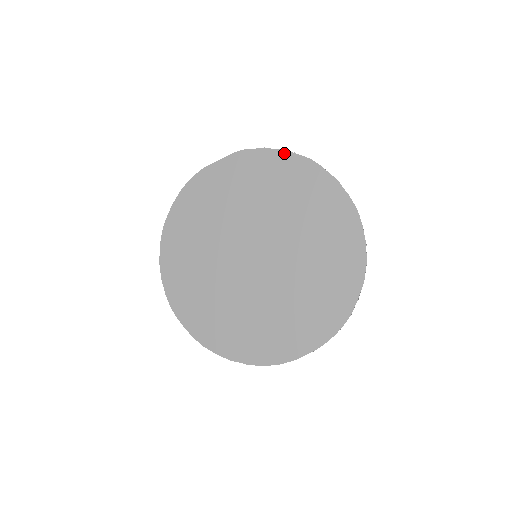
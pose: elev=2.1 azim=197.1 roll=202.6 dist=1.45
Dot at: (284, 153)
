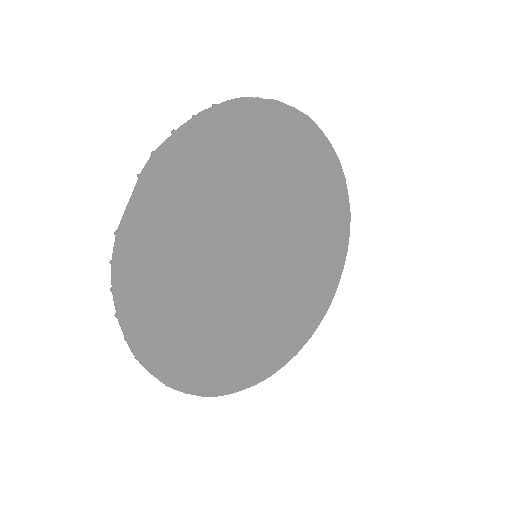
Dot at: (205, 116)
